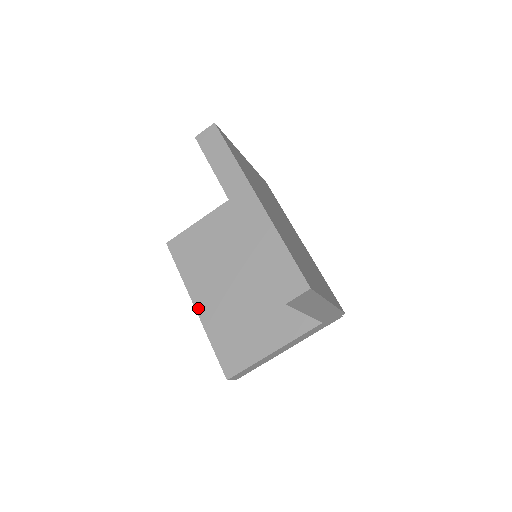
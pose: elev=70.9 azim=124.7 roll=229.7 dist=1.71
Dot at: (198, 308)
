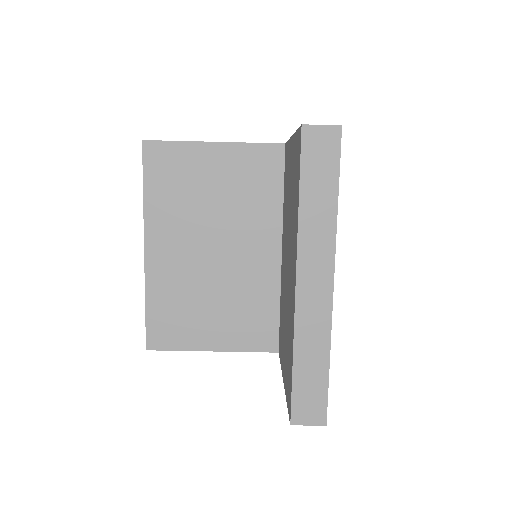
Dot at: (148, 254)
